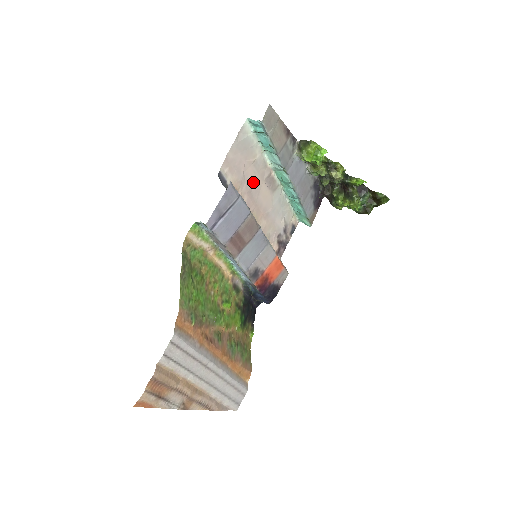
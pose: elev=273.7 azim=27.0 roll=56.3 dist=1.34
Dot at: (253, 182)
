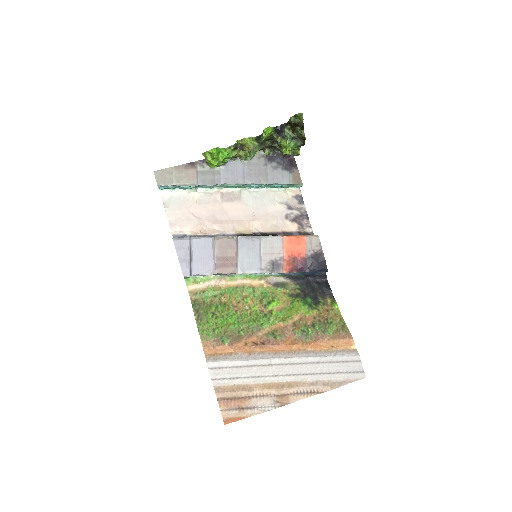
Dot at: (212, 213)
